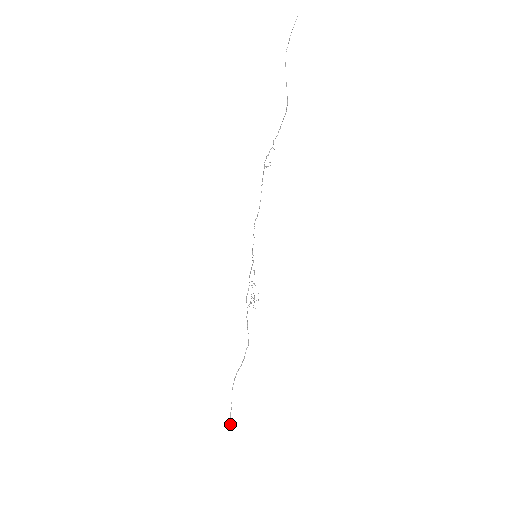
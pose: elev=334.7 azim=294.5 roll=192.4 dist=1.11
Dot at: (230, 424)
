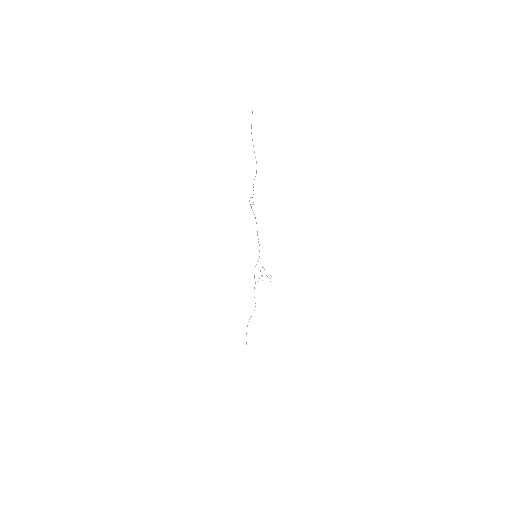
Dot at: (246, 342)
